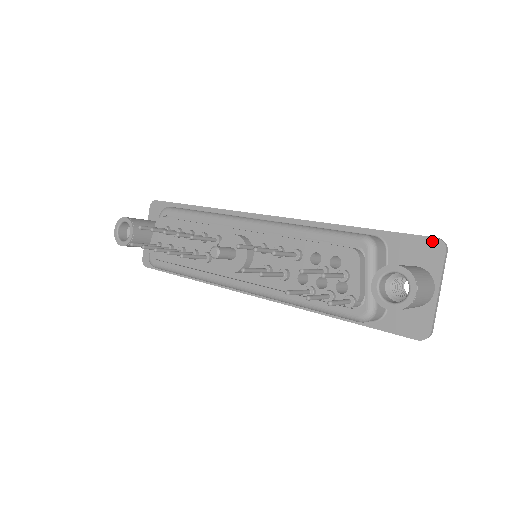
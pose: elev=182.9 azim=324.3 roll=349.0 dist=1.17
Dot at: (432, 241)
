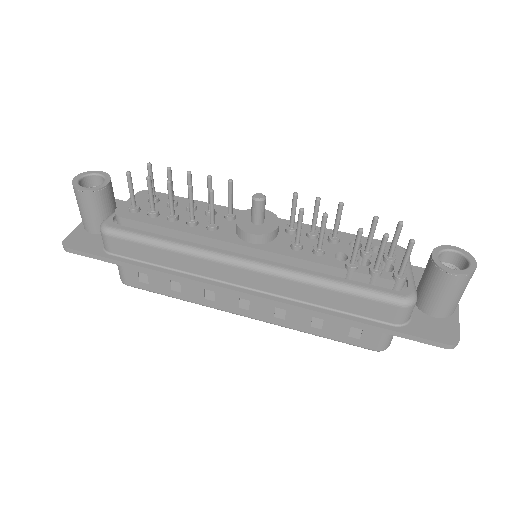
Dot at: occluded
